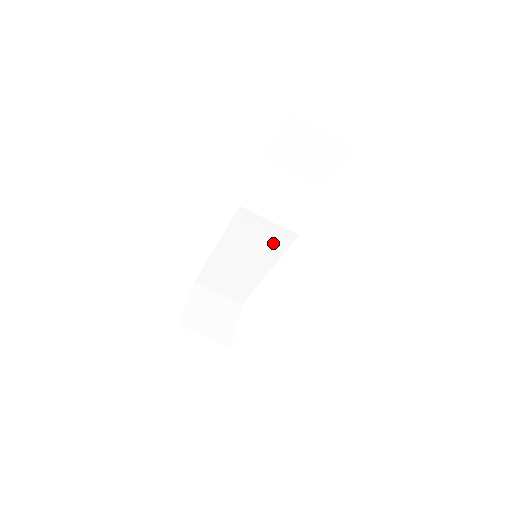
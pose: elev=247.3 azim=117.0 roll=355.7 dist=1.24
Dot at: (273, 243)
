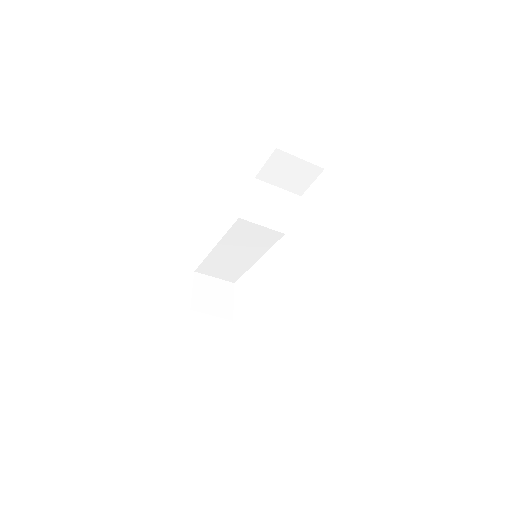
Dot at: (264, 240)
